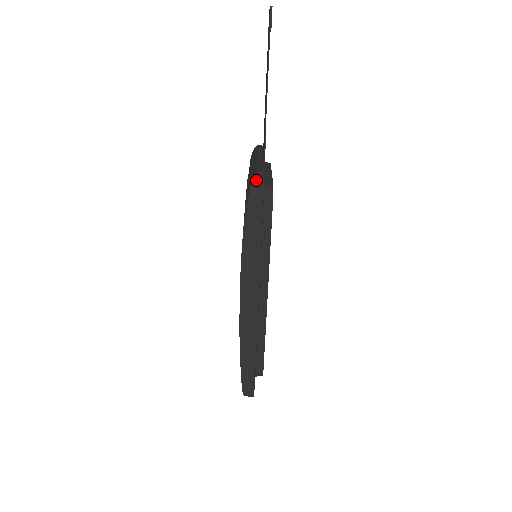
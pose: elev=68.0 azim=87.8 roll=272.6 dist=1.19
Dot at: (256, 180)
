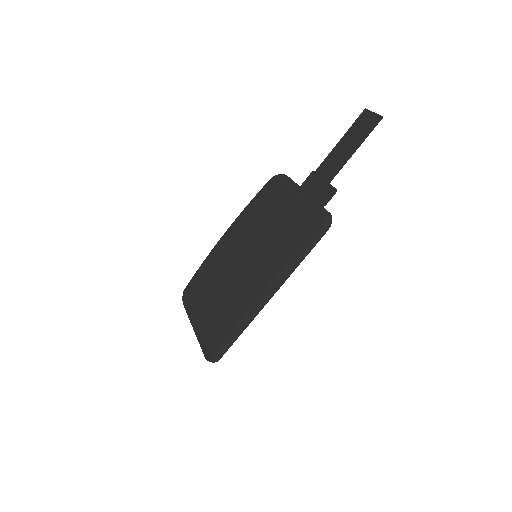
Dot at: (329, 219)
